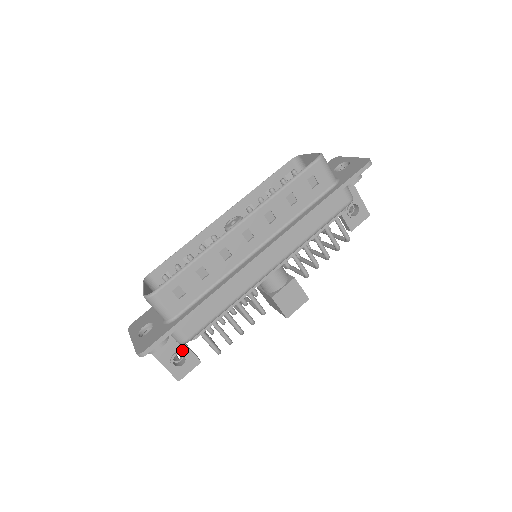
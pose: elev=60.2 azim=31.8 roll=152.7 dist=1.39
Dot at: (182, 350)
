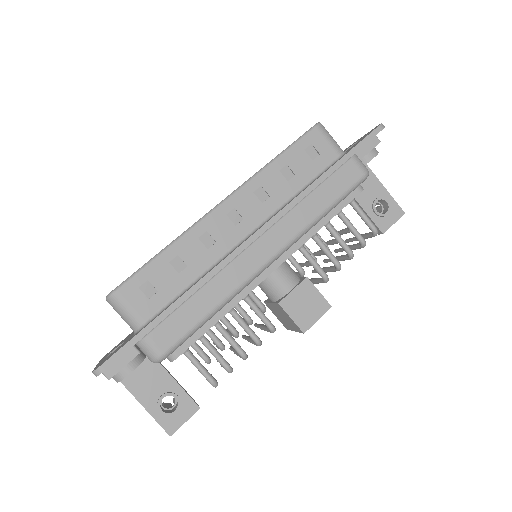
Dot at: (173, 390)
